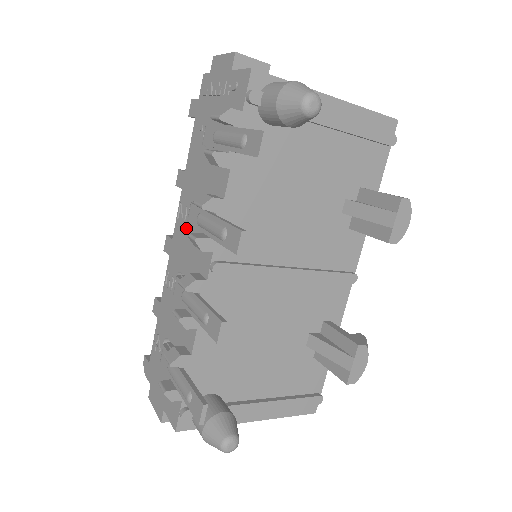
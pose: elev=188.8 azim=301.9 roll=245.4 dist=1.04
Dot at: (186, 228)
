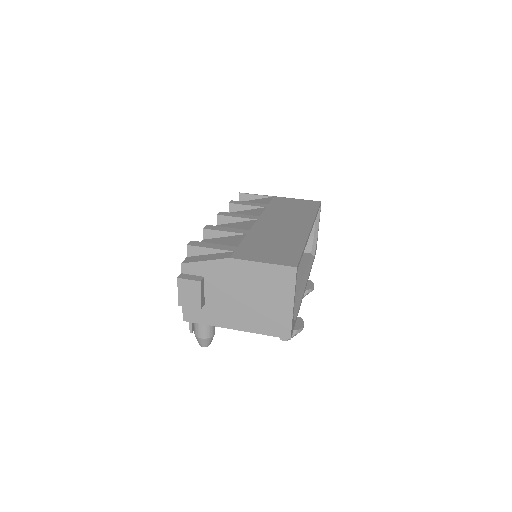
Dot at: occluded
